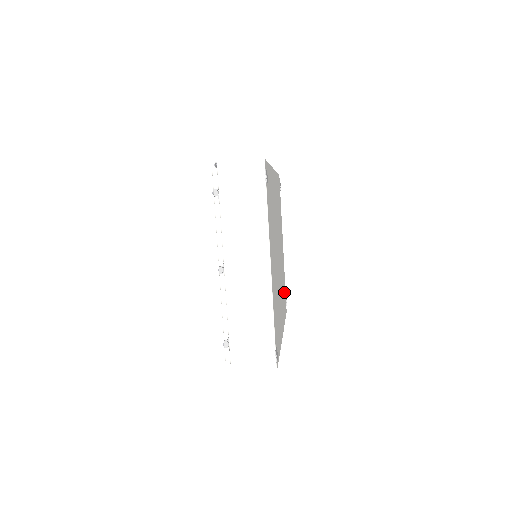
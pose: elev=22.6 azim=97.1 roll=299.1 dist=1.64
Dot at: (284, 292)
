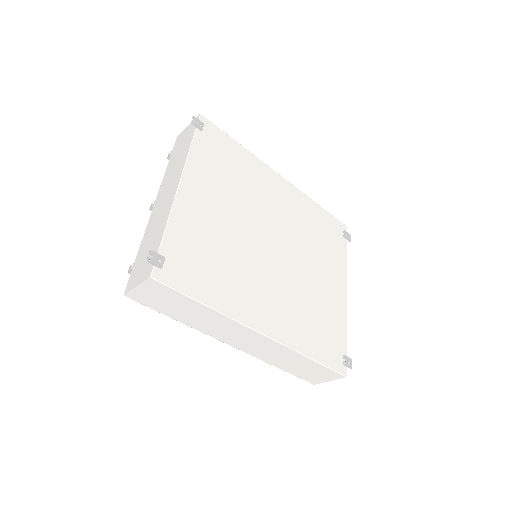
Dot at: (328, 334)
